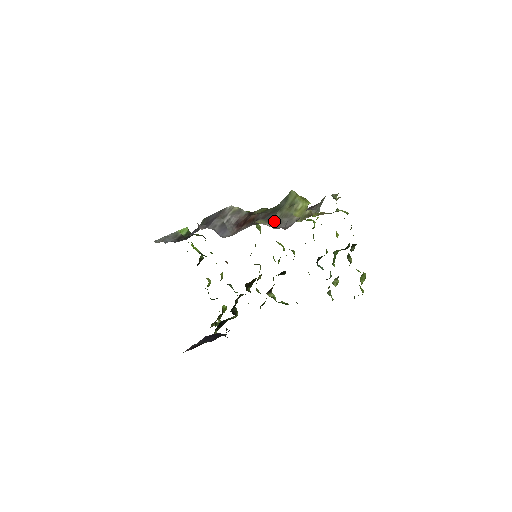
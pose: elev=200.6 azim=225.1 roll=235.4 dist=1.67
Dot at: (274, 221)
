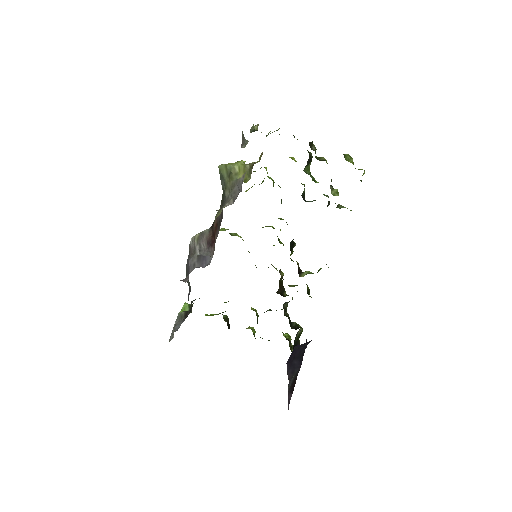
Dot at: (228, 200)
